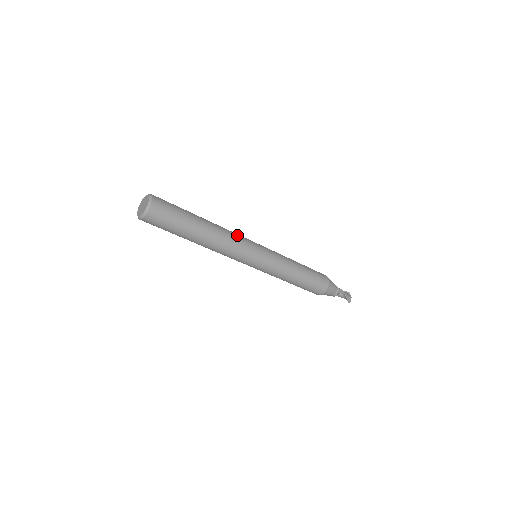
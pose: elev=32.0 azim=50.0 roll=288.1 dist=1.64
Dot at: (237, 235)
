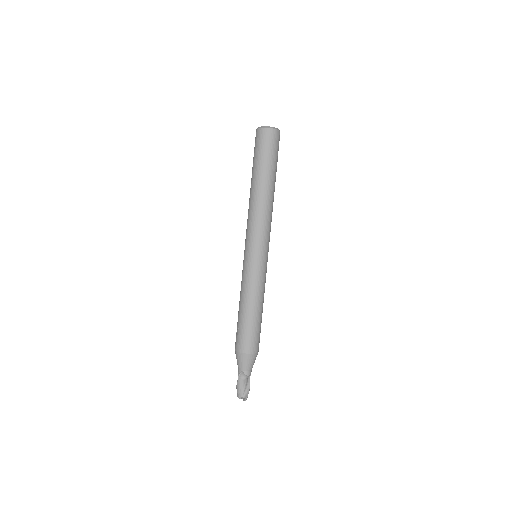
Dot at: occluded
